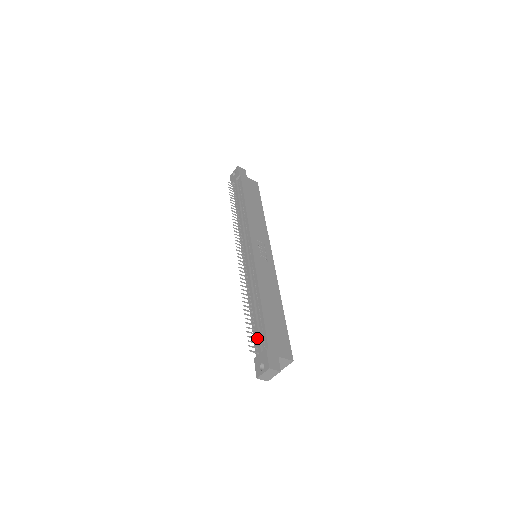
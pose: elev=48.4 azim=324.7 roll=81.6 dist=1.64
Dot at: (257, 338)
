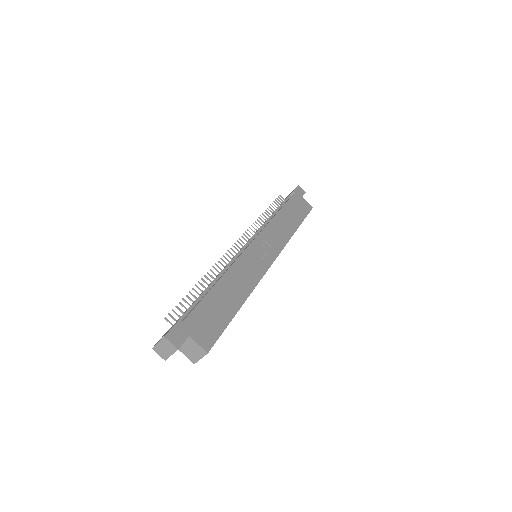
Dot at: (184, 312)
